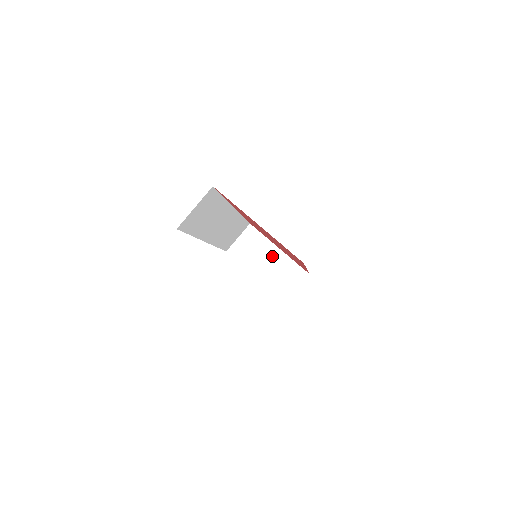
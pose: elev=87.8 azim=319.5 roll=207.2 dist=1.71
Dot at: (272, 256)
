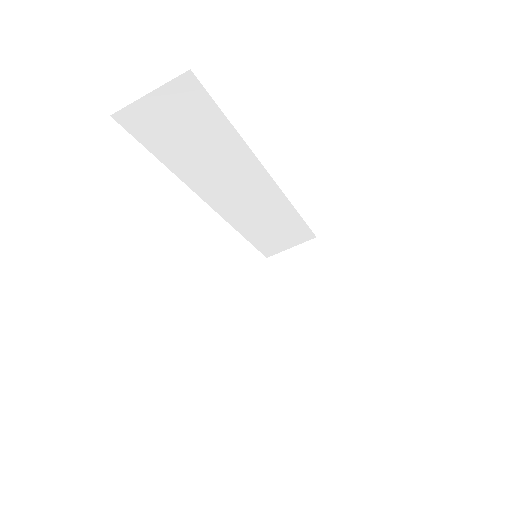
Dot at: (318, 295)
